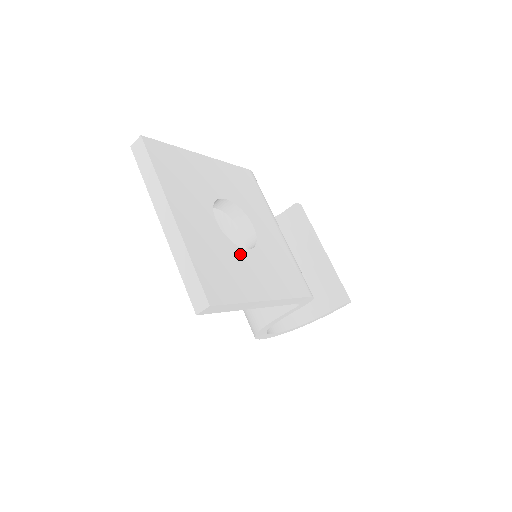
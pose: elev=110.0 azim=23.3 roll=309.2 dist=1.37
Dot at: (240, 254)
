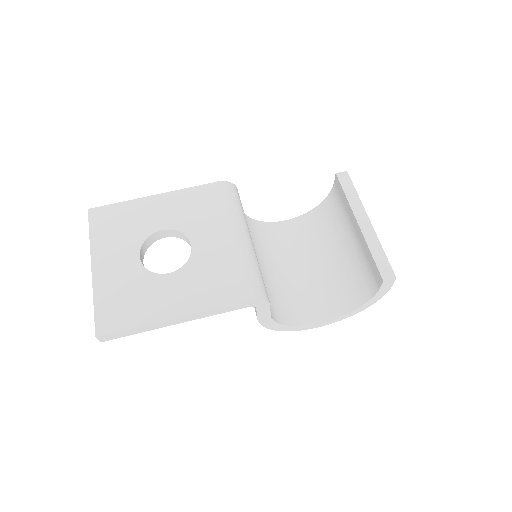
Dot at: (156, 281)
